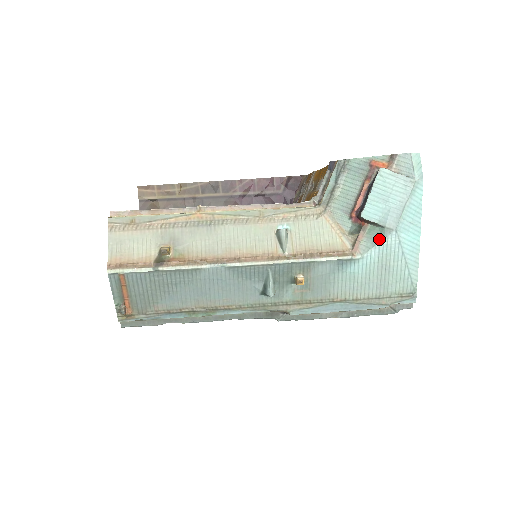
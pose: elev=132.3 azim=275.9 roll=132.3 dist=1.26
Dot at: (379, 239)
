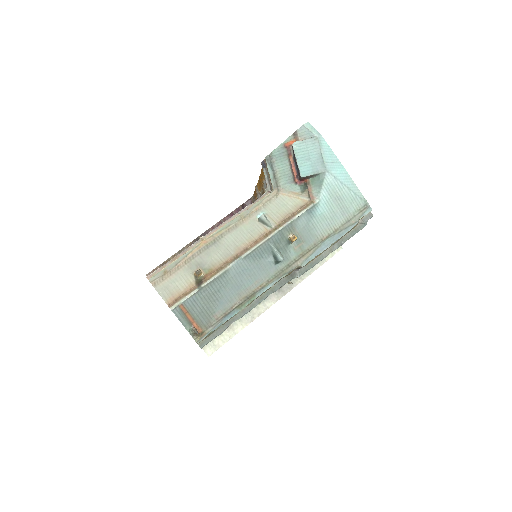
Dot at: (321, 183)
